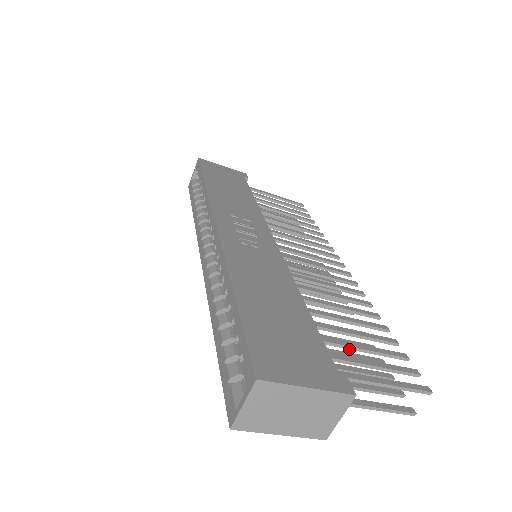
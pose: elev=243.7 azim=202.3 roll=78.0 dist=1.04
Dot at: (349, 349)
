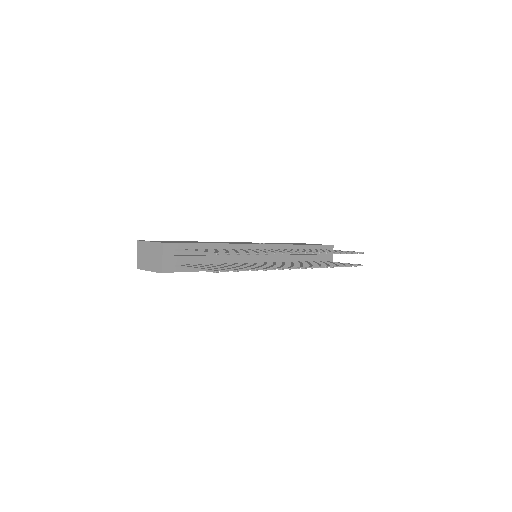
Dot at: occluded
